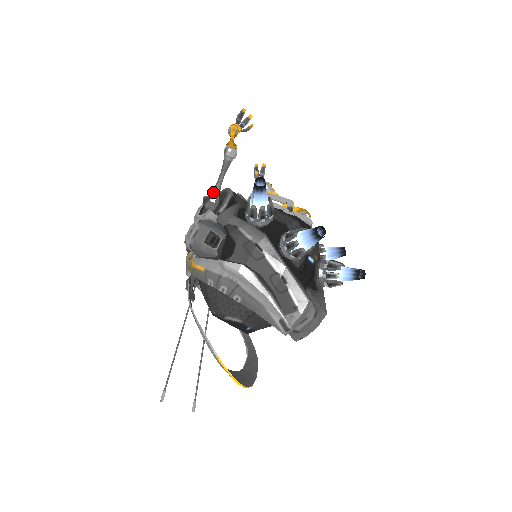
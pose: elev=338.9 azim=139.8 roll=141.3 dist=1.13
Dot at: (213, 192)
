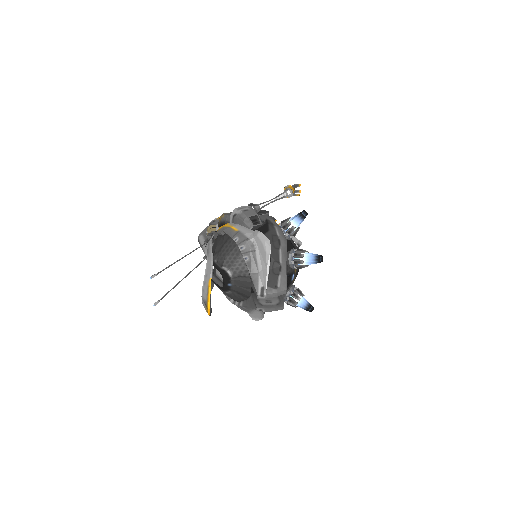
Dot at: (260, 204)
